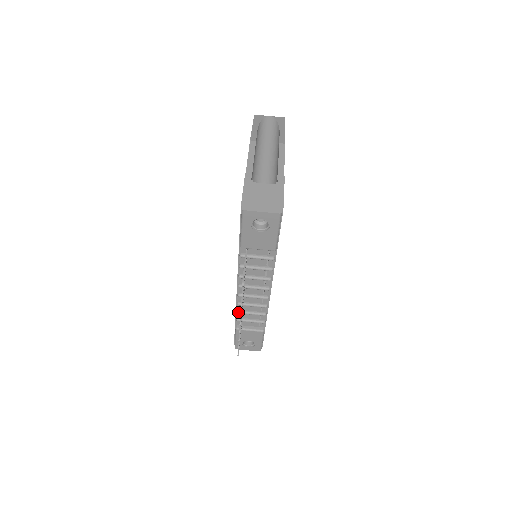
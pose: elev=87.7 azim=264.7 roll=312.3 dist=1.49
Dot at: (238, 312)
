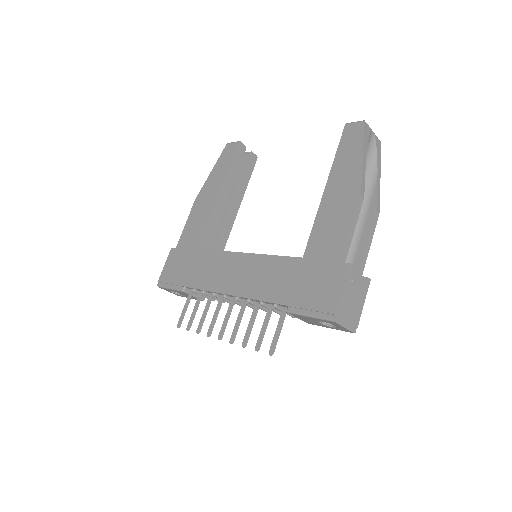
Dot at: (204, 293)
